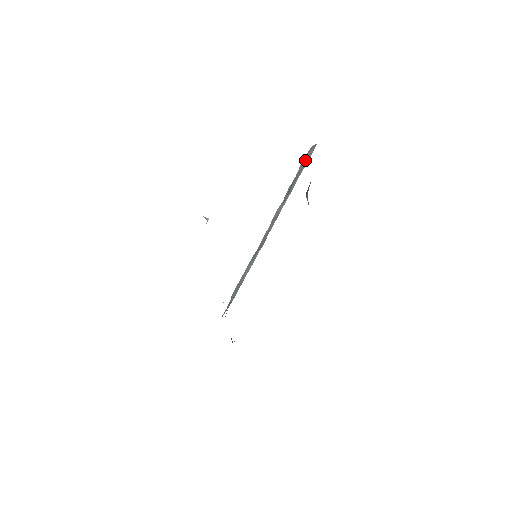
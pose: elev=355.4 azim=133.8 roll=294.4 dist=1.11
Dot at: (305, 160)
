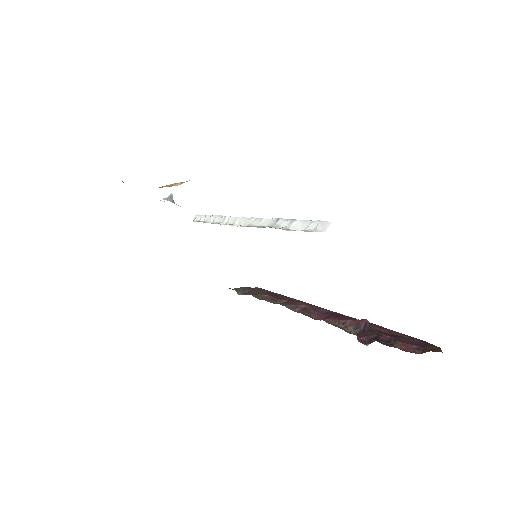
Dot at: occluded
